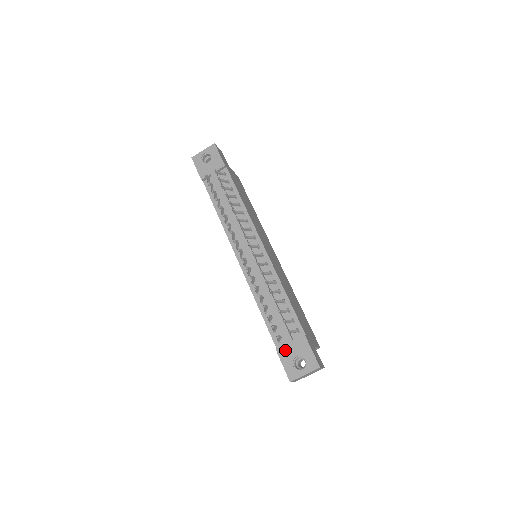
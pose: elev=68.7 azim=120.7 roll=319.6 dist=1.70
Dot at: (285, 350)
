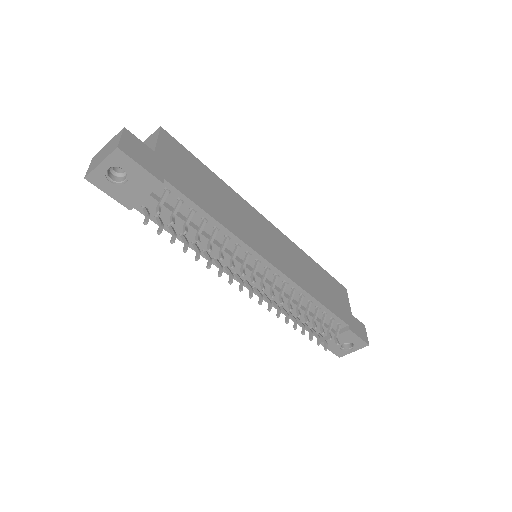
Dot at: (330, 342)
